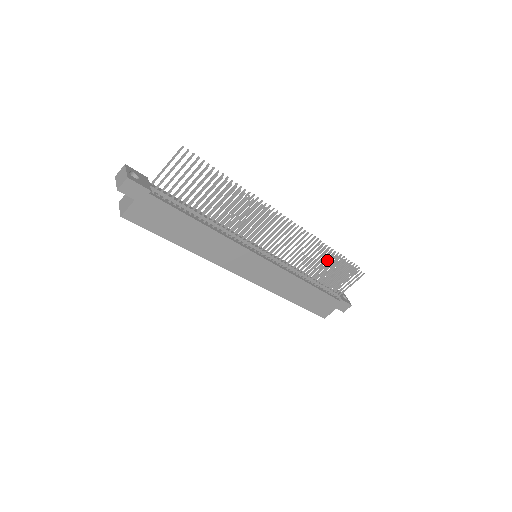
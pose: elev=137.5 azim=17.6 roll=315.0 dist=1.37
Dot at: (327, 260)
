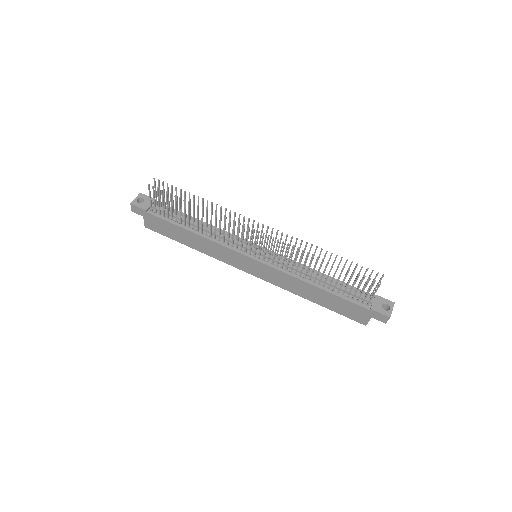
Dot at: (320, 264)
